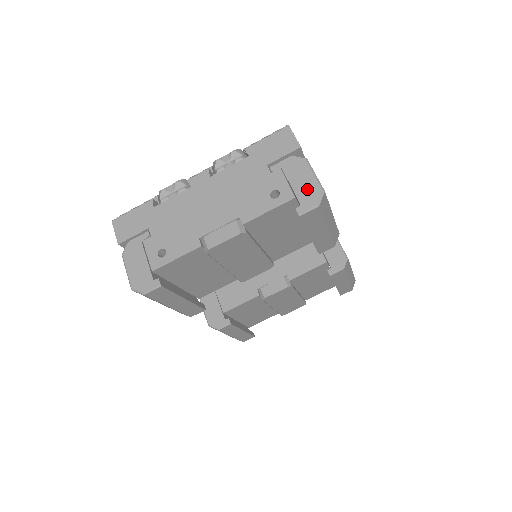
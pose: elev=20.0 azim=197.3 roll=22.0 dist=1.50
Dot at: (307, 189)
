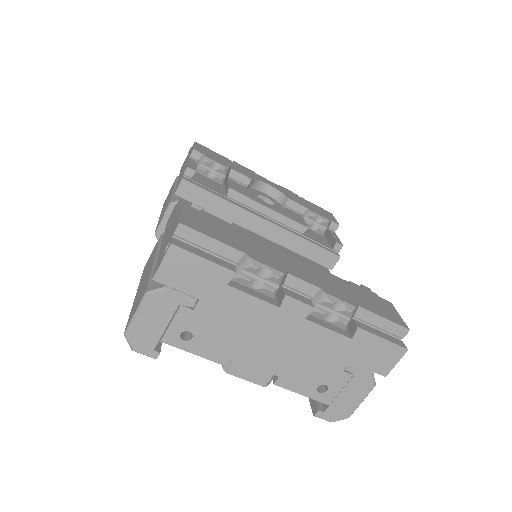
Dot at: (343, 407)
